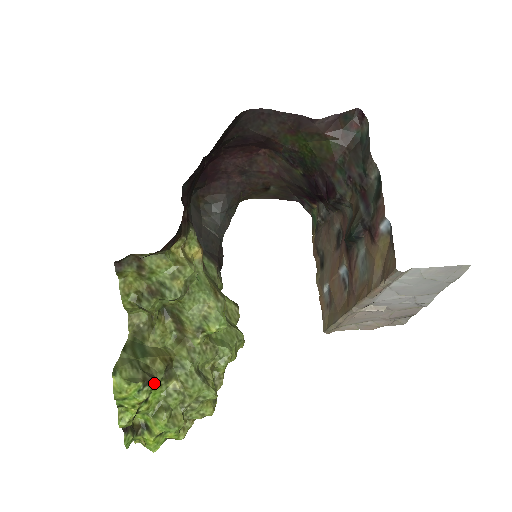
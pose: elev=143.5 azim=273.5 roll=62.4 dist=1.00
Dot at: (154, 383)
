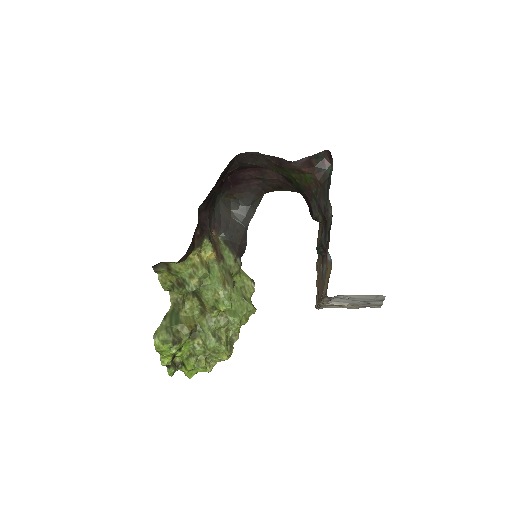
Dot at: (182, 342)
